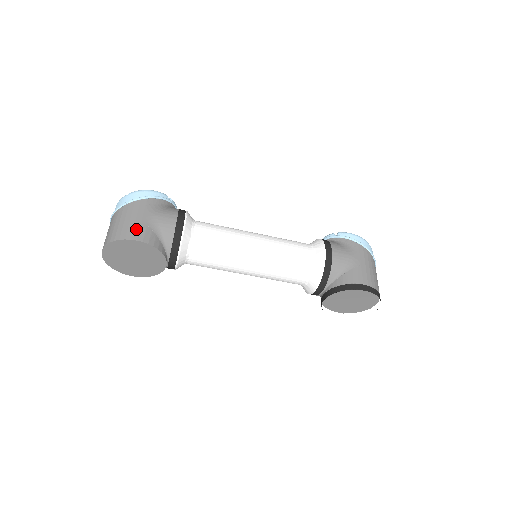
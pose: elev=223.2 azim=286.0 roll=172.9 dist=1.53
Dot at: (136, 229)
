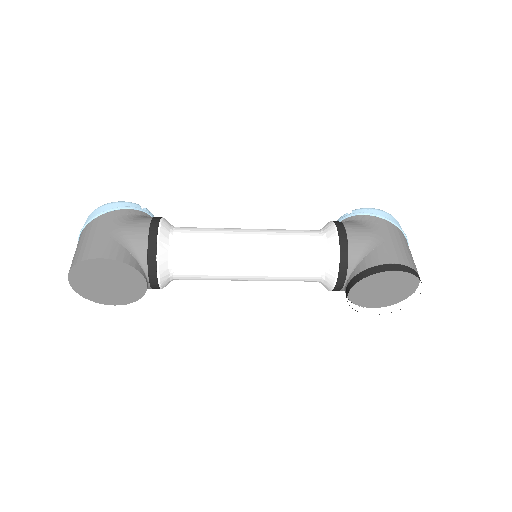
Dot at: (100, 246)
